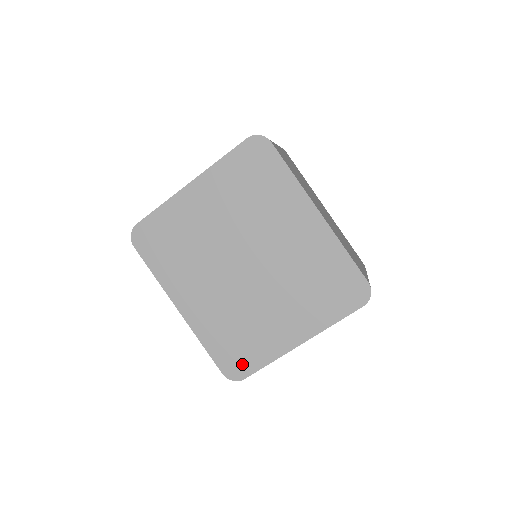
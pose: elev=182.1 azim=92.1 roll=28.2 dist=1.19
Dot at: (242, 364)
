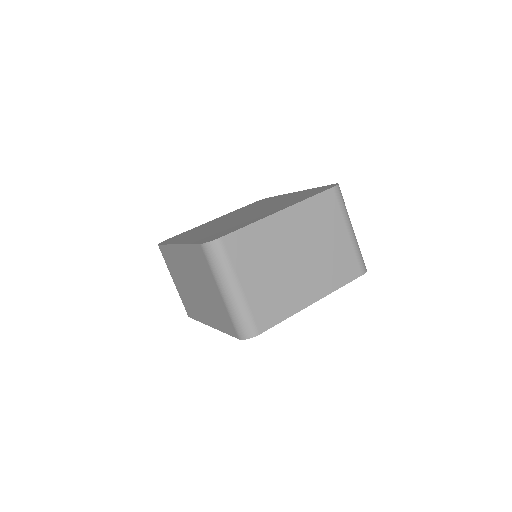
Dot at: (222, 234)
